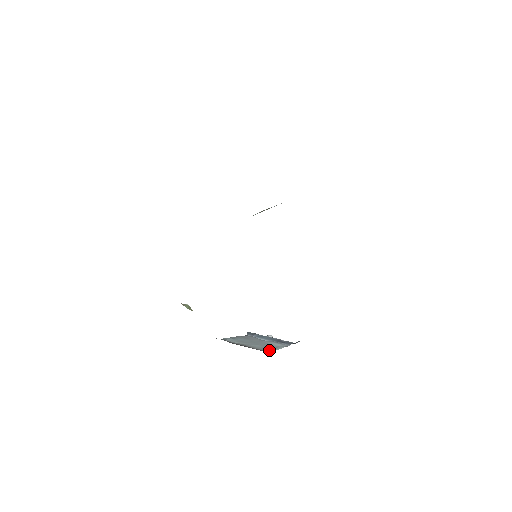
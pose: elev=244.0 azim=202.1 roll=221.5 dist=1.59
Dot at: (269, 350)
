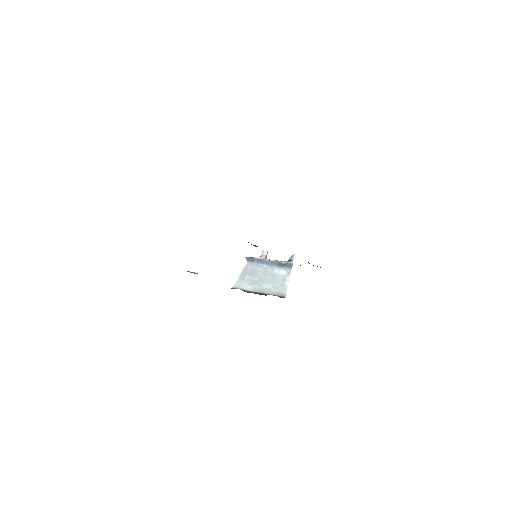
Dot at: (282, 291)
